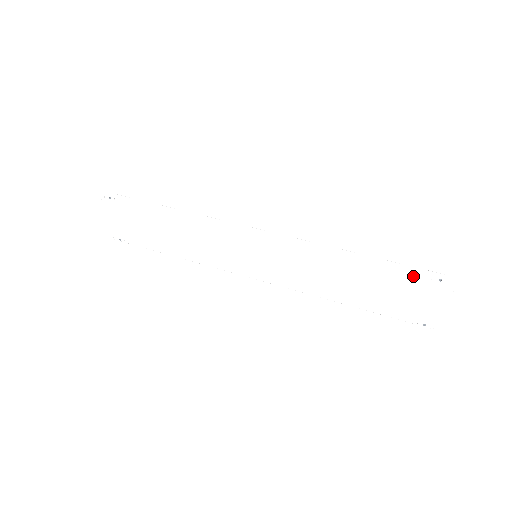
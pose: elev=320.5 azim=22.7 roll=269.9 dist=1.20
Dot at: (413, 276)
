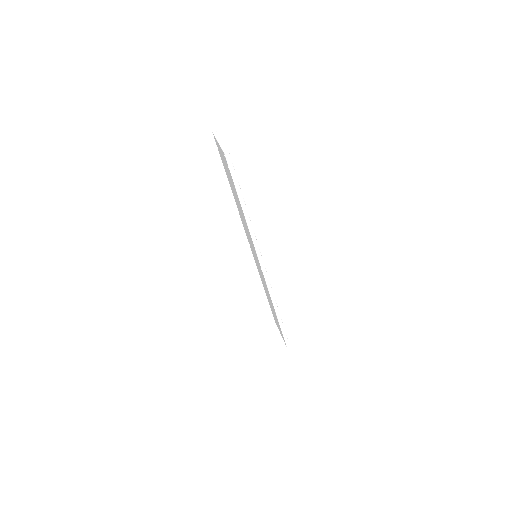
Dot at: occluded
